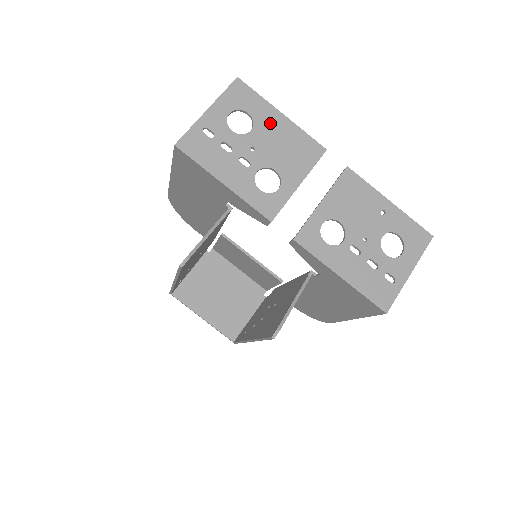
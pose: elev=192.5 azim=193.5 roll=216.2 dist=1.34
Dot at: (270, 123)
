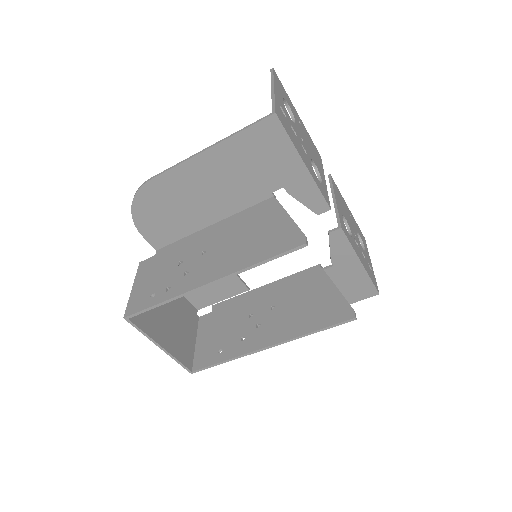
Dot at: (298, 120)
